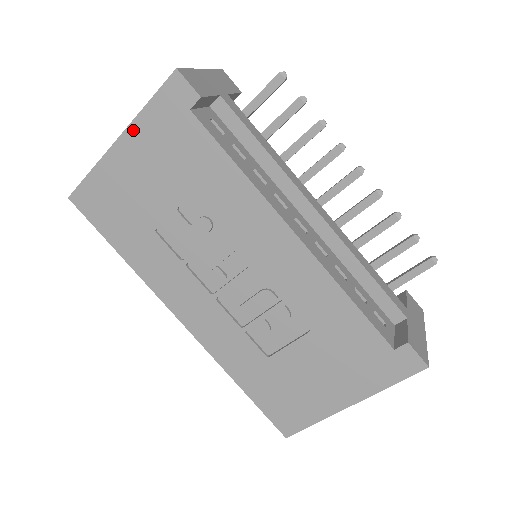
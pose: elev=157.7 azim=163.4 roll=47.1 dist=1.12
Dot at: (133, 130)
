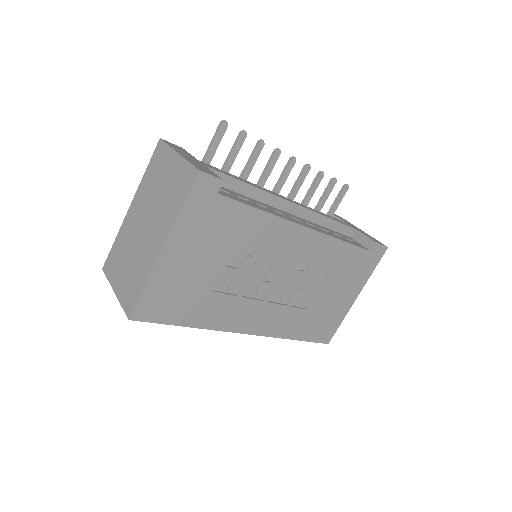
Dot at: (175, 234)
